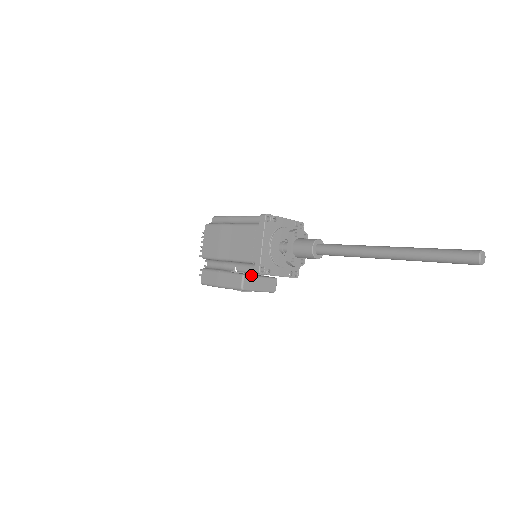
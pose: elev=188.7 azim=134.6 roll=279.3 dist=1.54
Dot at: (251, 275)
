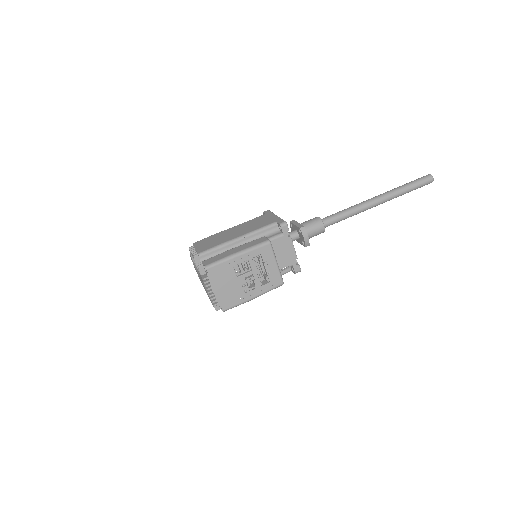
Dot at: occluded
